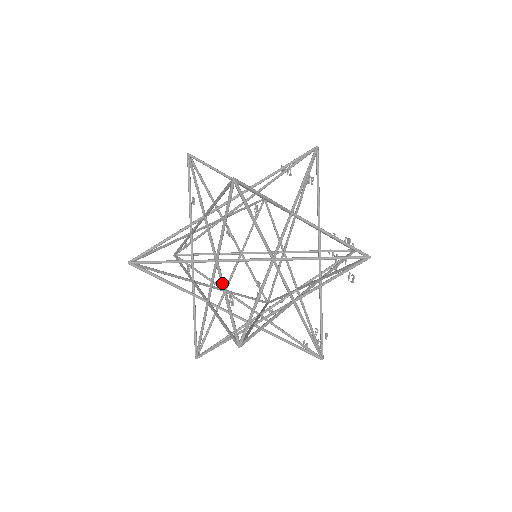
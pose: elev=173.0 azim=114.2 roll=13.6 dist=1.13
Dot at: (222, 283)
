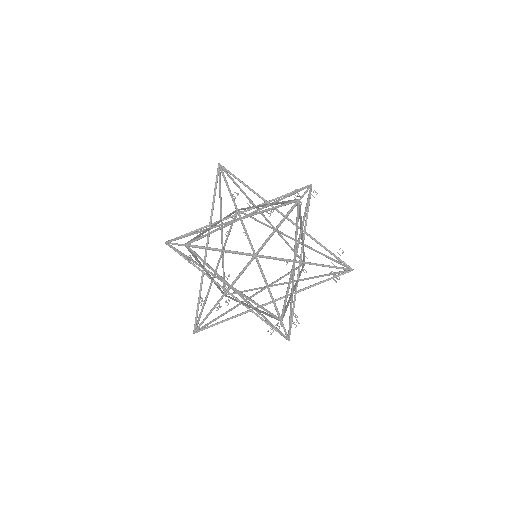
Dot at: (256, 212)
